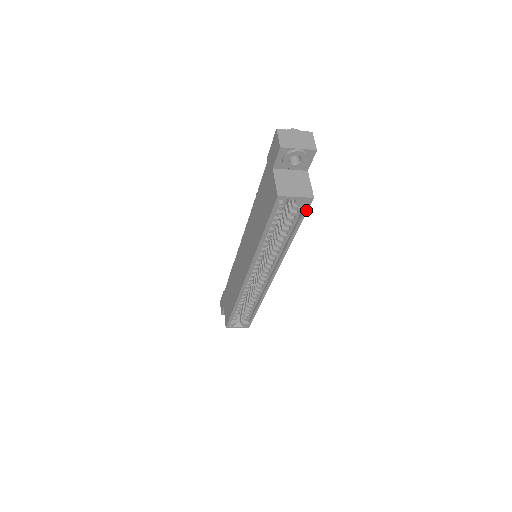
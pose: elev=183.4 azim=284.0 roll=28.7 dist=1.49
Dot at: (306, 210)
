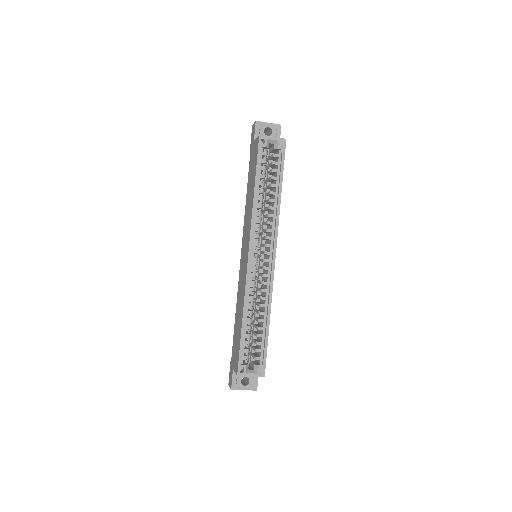
Dot at: (284, 154)
